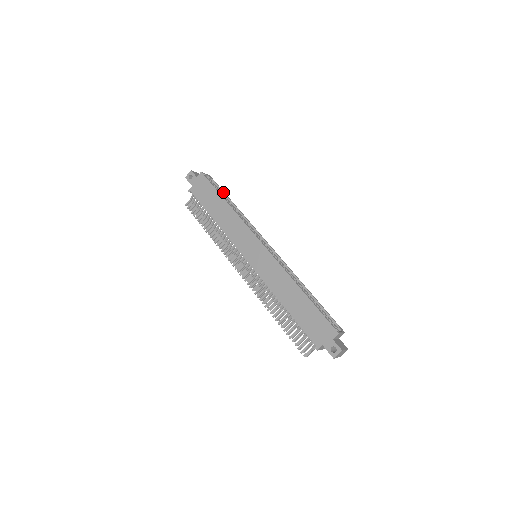
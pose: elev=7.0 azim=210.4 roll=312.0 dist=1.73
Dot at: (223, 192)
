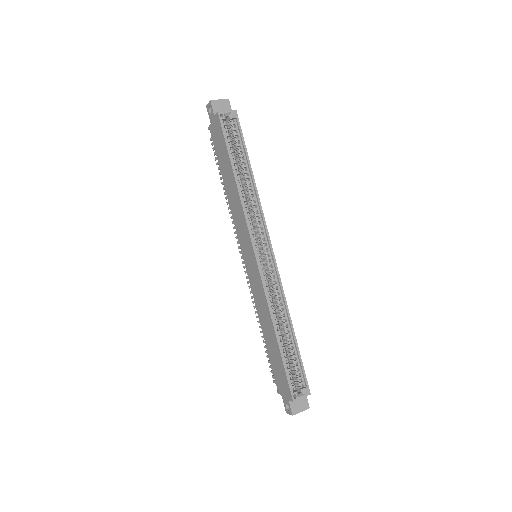
Dot at: (243, 146)
